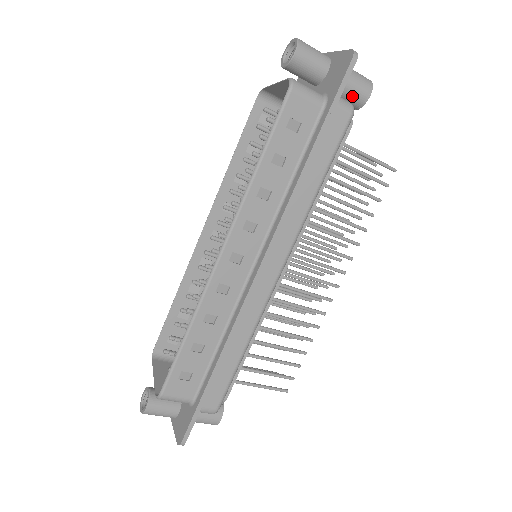
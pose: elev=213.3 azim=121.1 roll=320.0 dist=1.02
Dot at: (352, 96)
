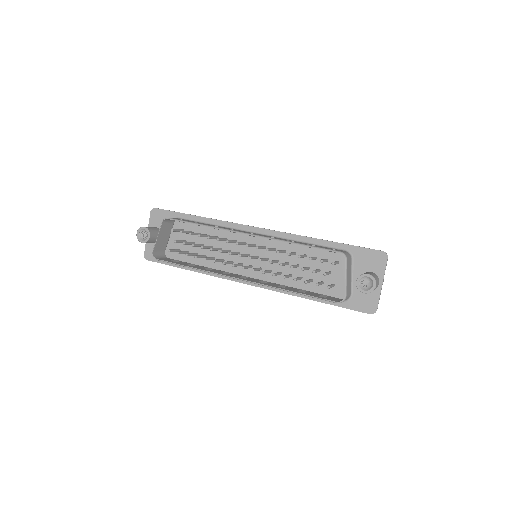
Dot at: occluded
